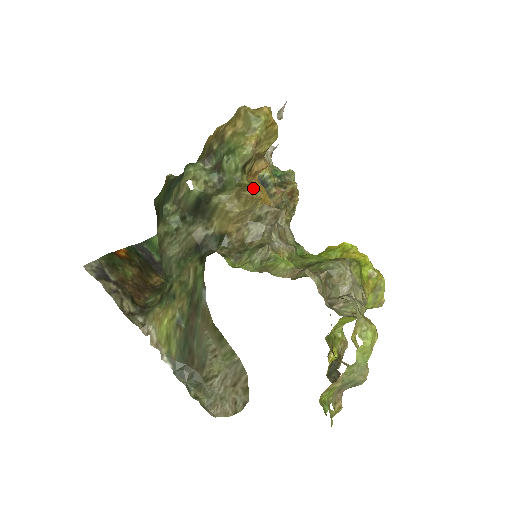
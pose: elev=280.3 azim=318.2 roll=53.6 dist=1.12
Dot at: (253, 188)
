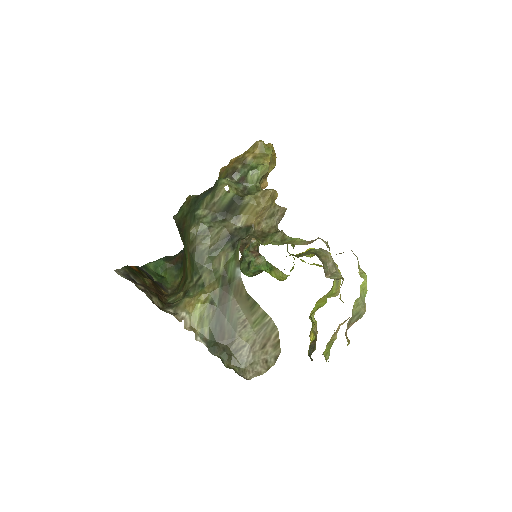
Dot at: occluded
